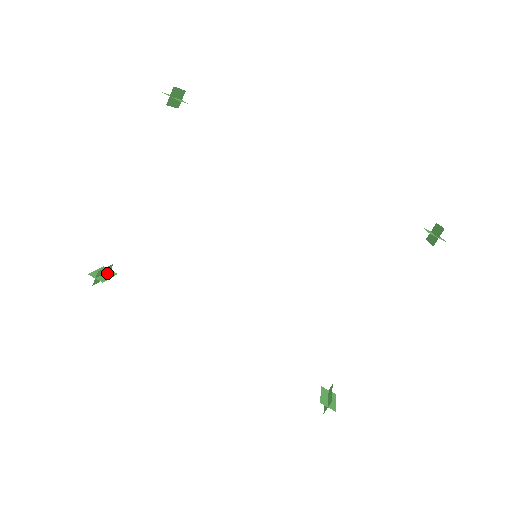
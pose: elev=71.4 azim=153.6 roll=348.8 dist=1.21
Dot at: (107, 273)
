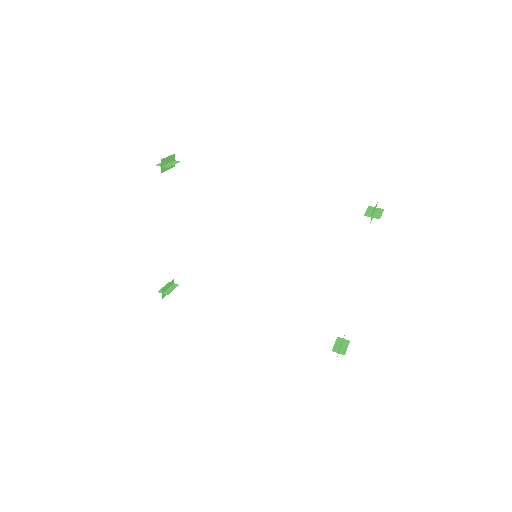
Dot at: (171, 287)
